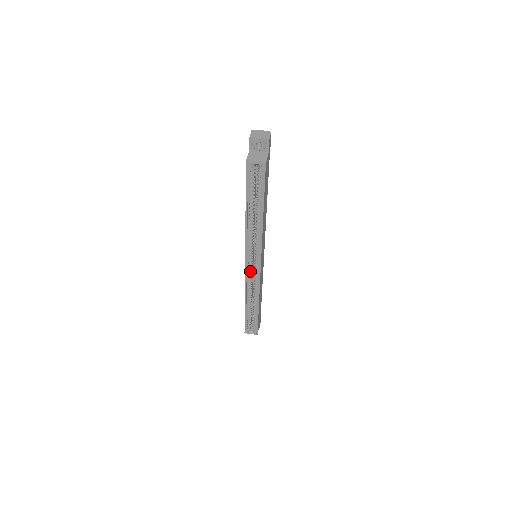
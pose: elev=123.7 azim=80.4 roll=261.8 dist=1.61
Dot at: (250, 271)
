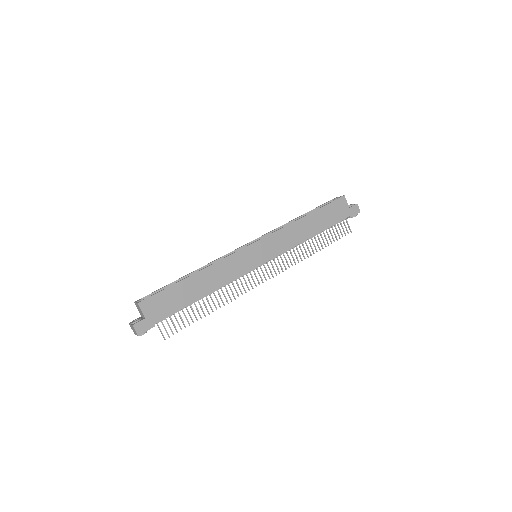
Dot at: occluded
